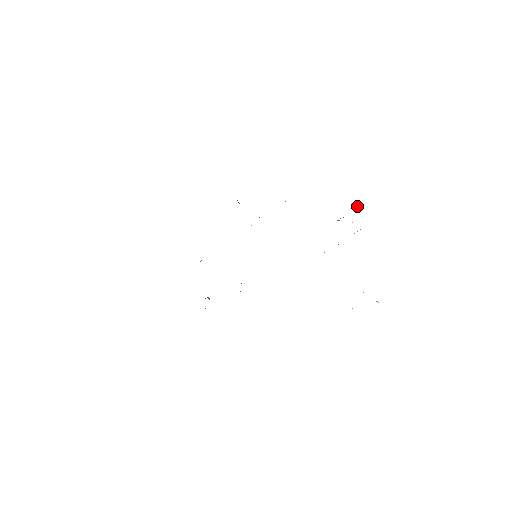
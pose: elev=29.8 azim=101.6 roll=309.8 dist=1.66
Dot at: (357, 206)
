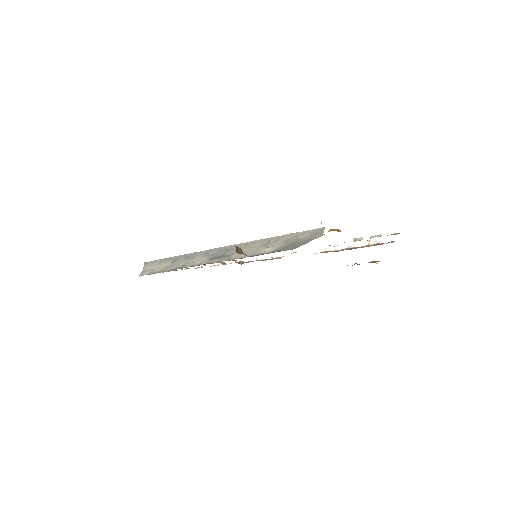
Dot at: (380, 235)
